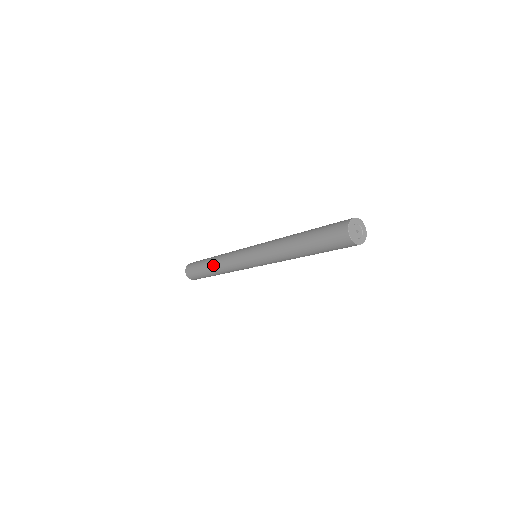
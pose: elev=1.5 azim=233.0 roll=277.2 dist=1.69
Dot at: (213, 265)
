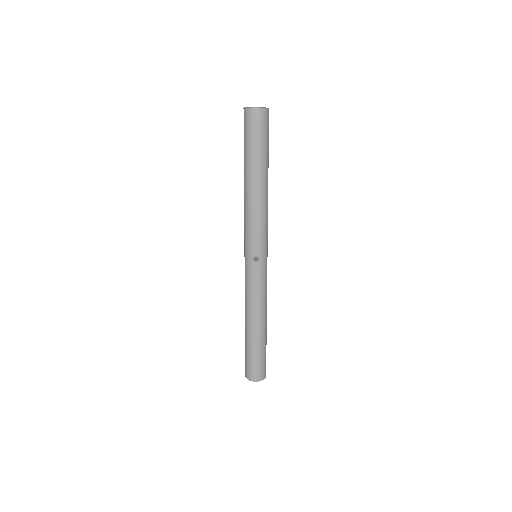
Dot at: (245, 319)
